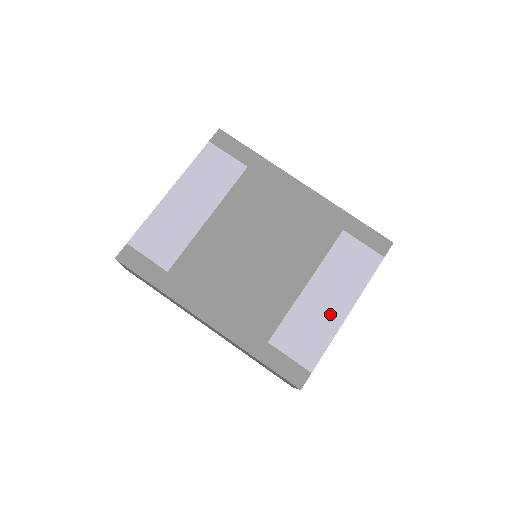
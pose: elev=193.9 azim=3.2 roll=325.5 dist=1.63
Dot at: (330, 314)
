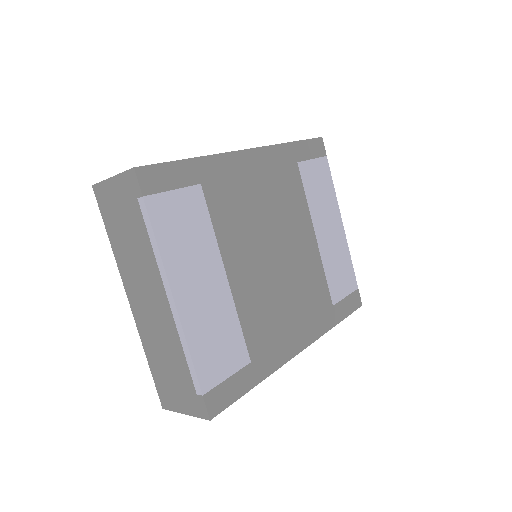
Dot at: (338, 239)
